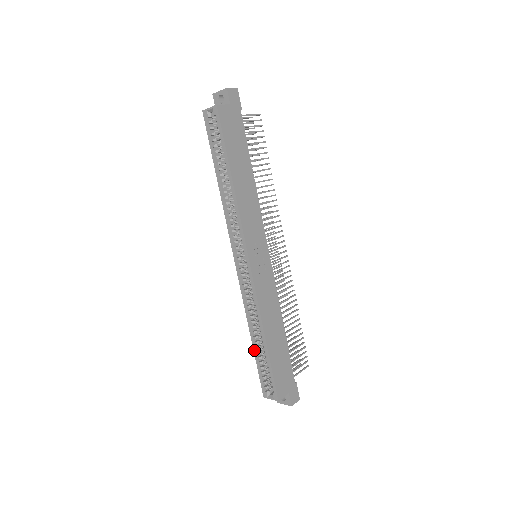
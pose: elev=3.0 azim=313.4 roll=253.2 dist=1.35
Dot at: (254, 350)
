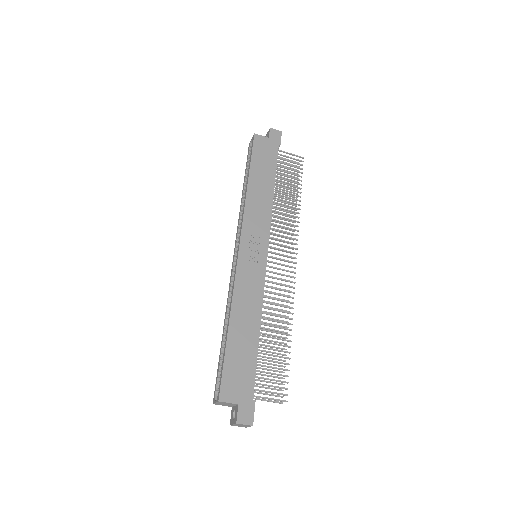
Dot at: (221, 344)
